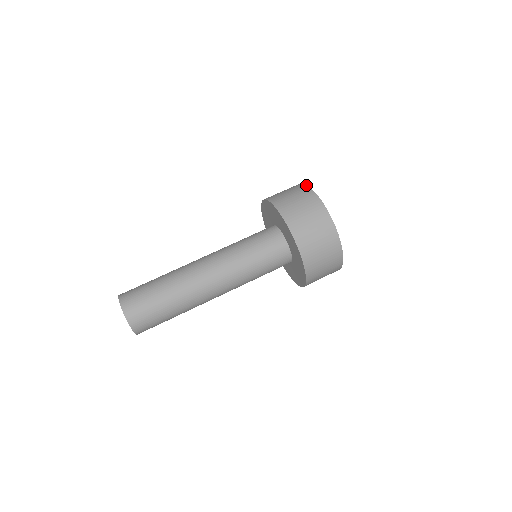
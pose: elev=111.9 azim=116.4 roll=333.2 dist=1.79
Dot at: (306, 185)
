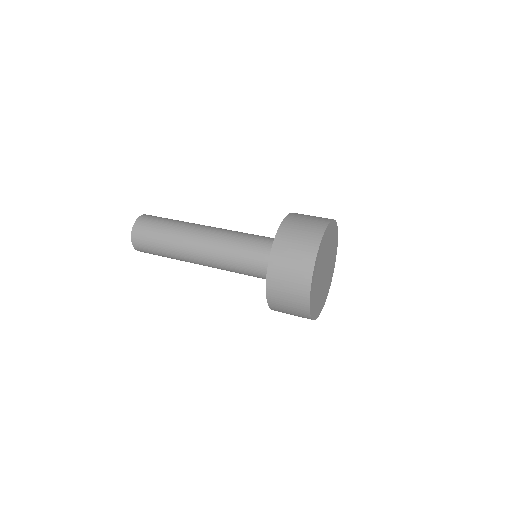
Dot at: (328, 224)
